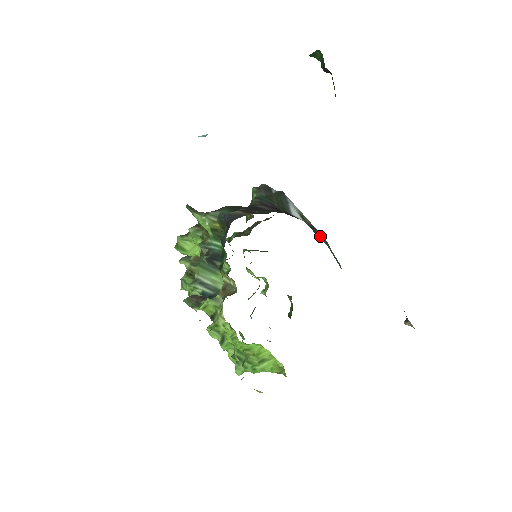
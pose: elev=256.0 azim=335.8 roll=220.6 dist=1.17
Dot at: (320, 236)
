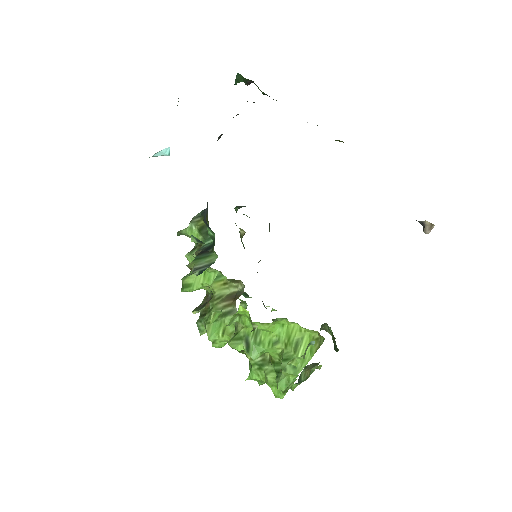
Dot at: occluded
